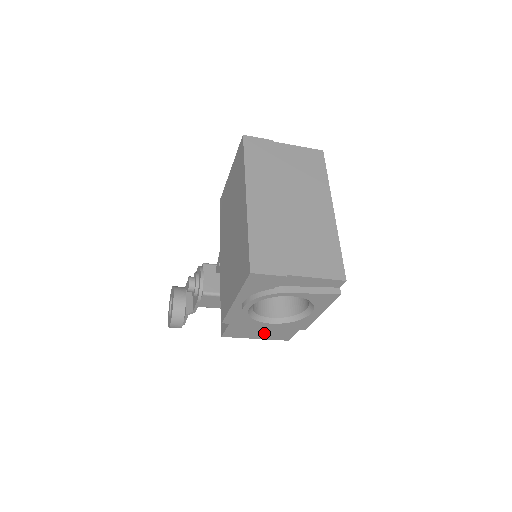
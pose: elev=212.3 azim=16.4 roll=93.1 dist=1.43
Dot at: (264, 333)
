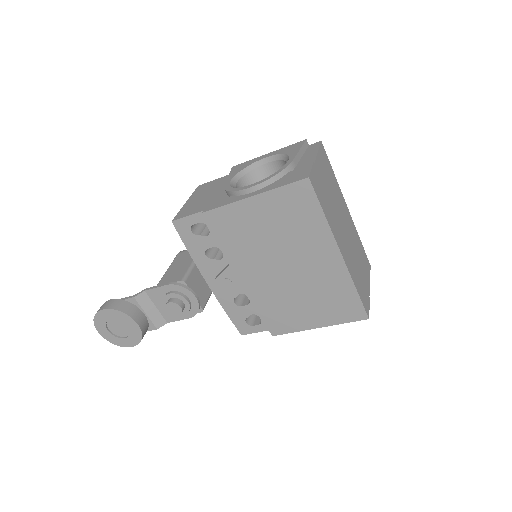
Dot at: occluded
